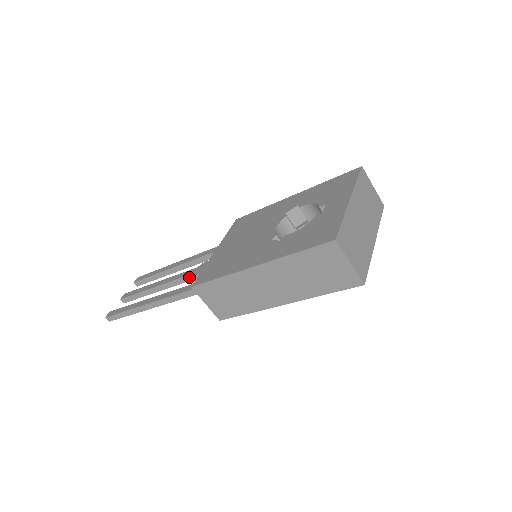
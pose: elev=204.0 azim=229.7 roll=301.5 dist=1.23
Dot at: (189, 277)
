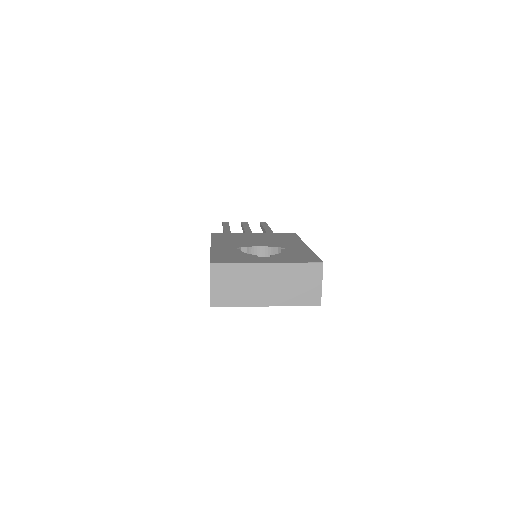
Dot at: occluded
